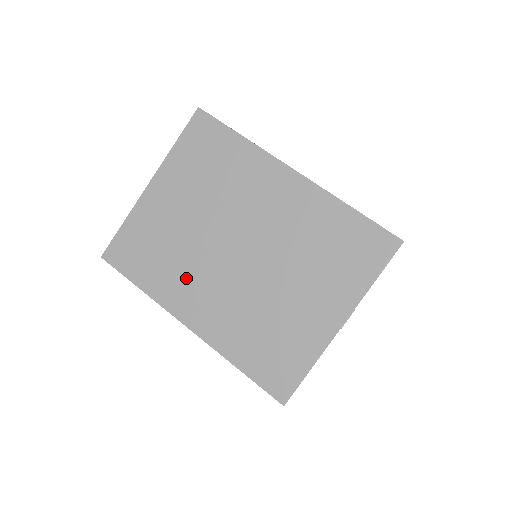
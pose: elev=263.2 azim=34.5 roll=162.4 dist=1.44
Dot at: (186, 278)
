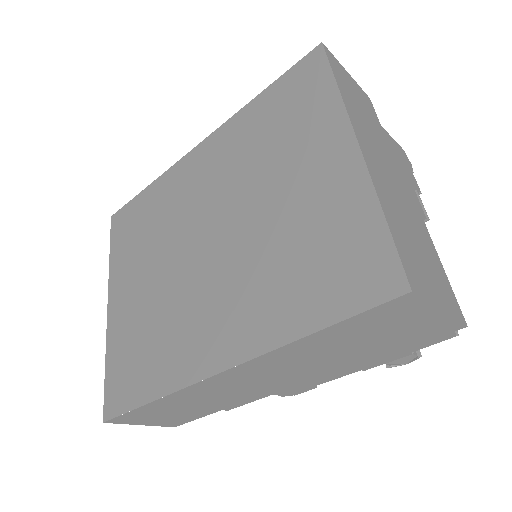
Dot at: (184, 328)
